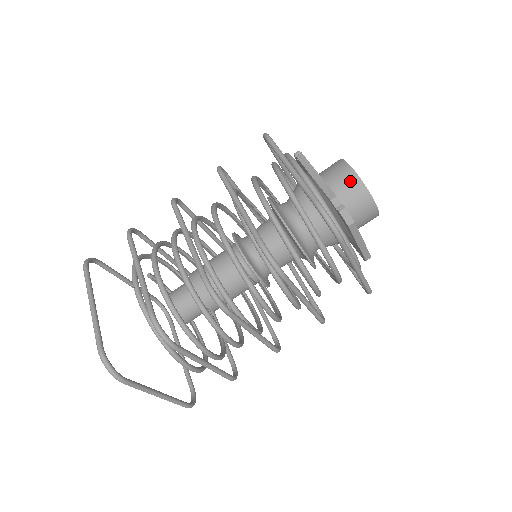
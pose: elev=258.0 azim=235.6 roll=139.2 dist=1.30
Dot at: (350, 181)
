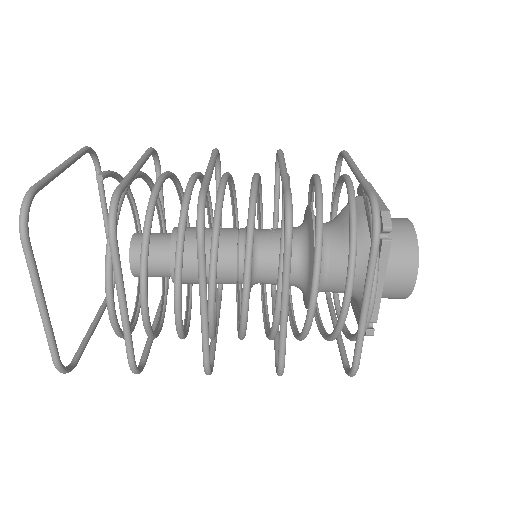
Dot at: (401, 292)
